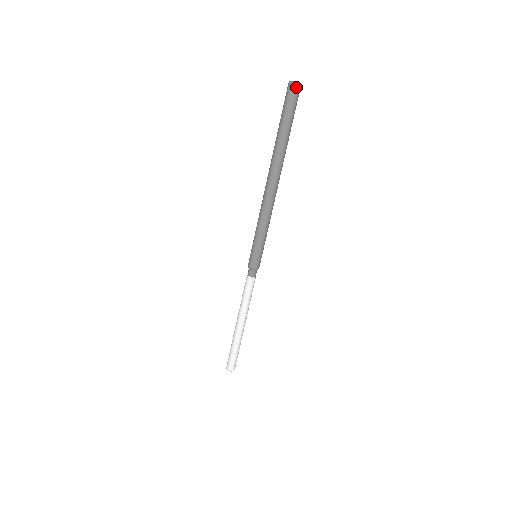
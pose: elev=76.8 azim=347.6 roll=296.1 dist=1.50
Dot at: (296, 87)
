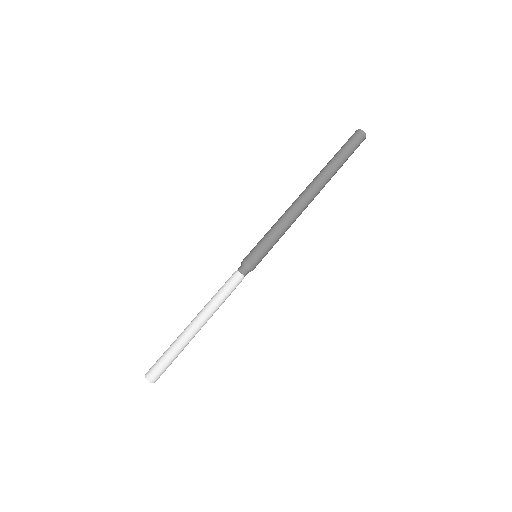
Dot at: (357, 132)
